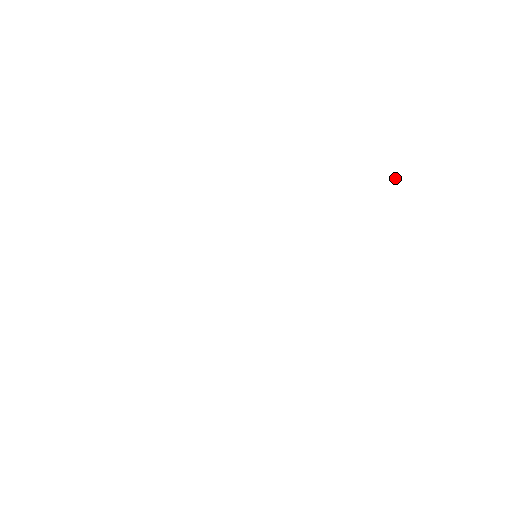
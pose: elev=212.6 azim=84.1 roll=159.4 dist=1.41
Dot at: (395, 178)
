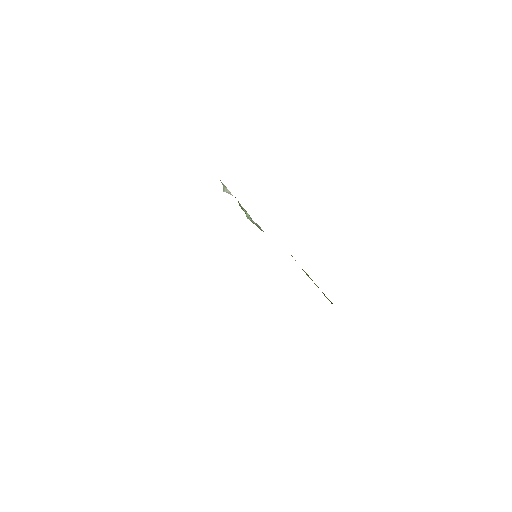
Dot at: occluded
